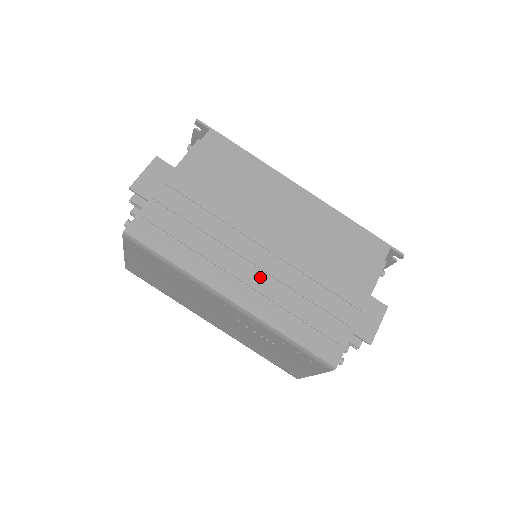
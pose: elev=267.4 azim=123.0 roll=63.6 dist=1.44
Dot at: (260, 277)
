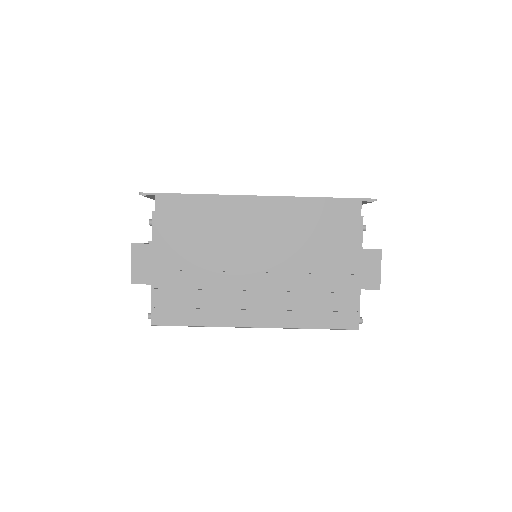
Dot at: (267, 297)
